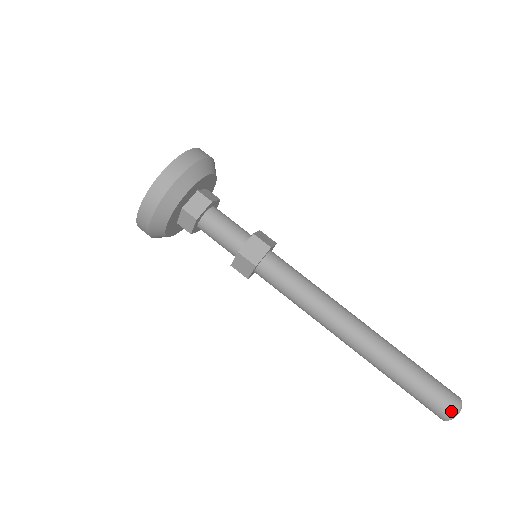
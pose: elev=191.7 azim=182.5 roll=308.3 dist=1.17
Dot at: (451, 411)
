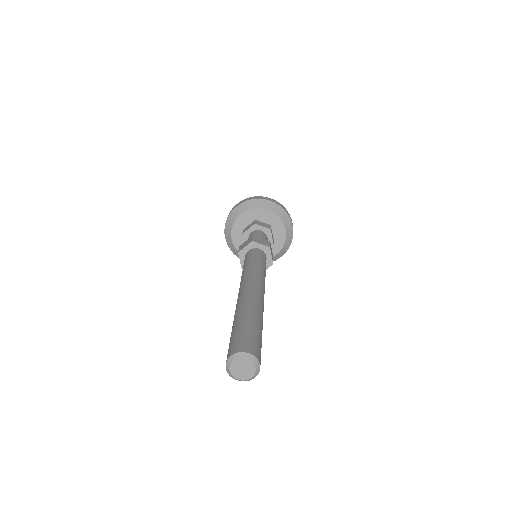
Dot at: (244, 348)
